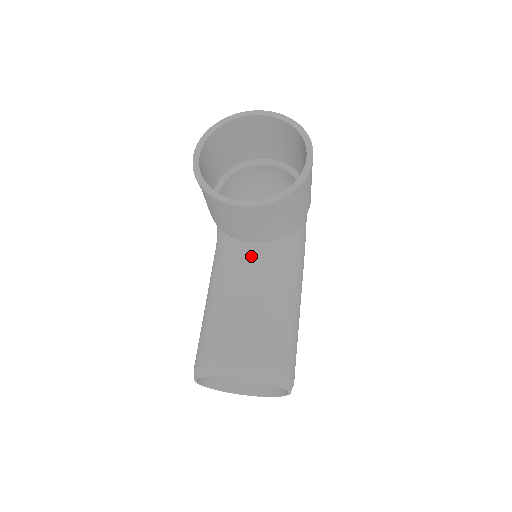
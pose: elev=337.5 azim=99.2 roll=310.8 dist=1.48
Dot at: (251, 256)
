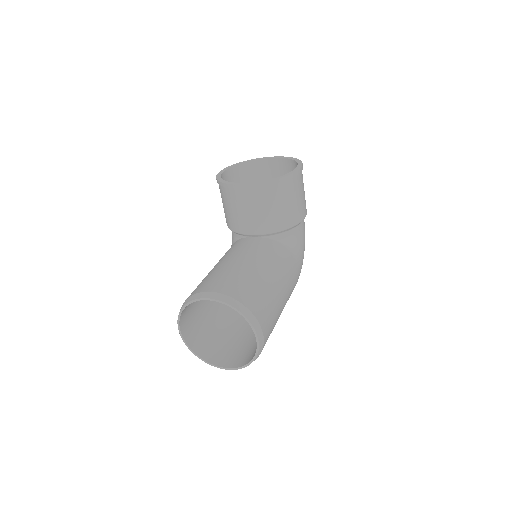
Dot at: (249, 243)
